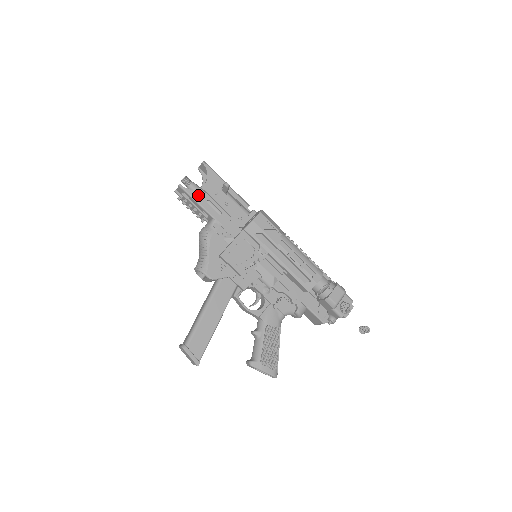
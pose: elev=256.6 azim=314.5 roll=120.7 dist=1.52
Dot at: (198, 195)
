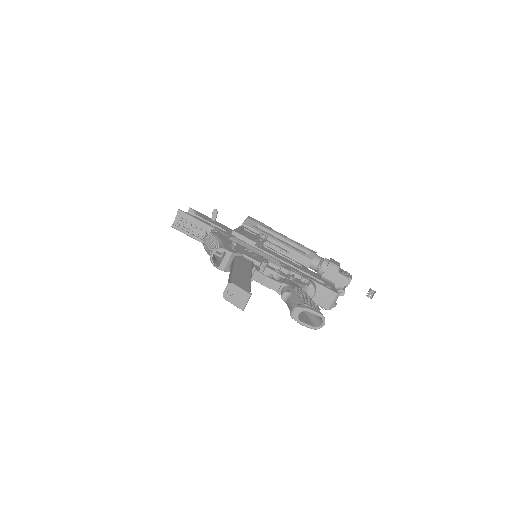
Dot at: occluded
